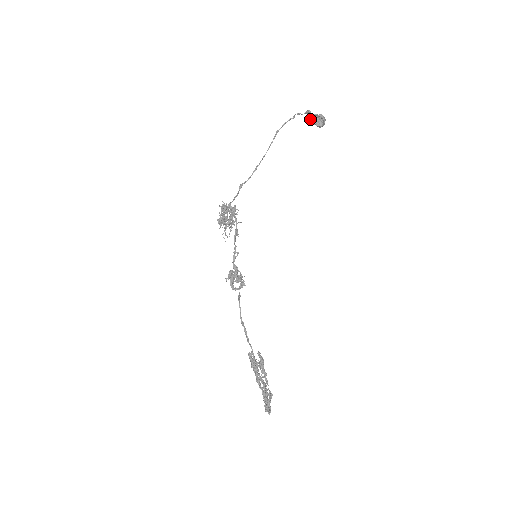
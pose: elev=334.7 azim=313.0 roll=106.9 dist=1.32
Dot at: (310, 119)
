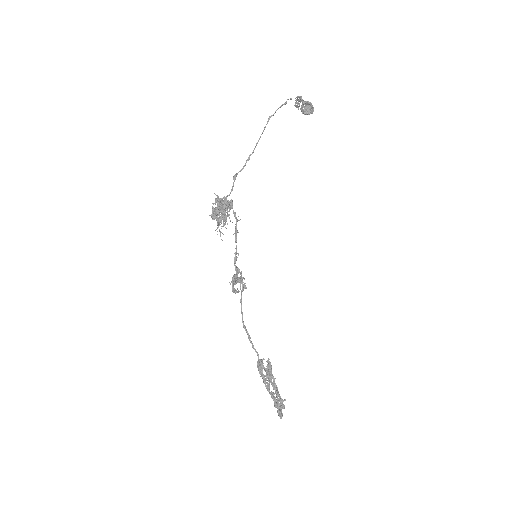
Dot at: occluded
